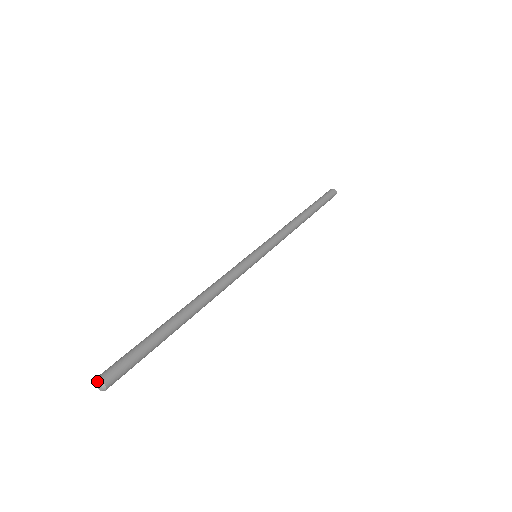
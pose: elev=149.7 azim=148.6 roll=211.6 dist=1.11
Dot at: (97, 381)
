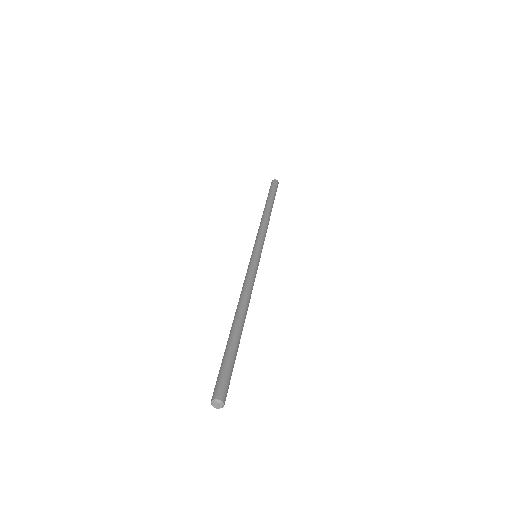
Dot at: (219, 403)
